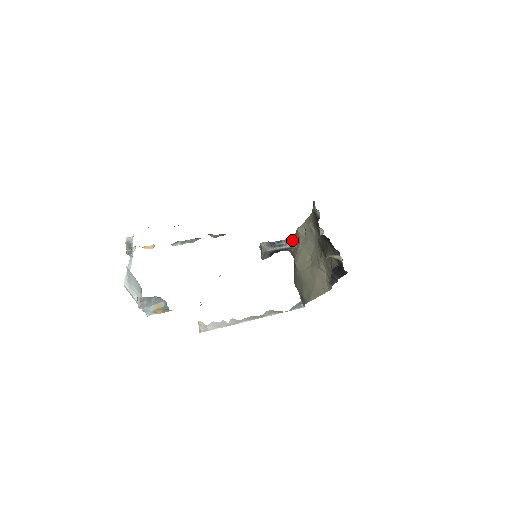
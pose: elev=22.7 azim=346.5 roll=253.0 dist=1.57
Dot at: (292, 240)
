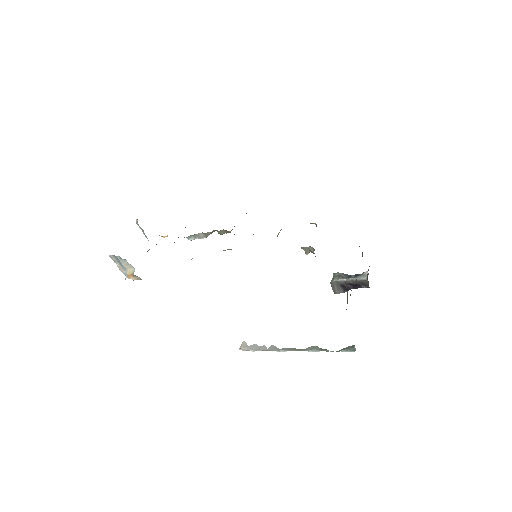
Dot at: (366, 271)
